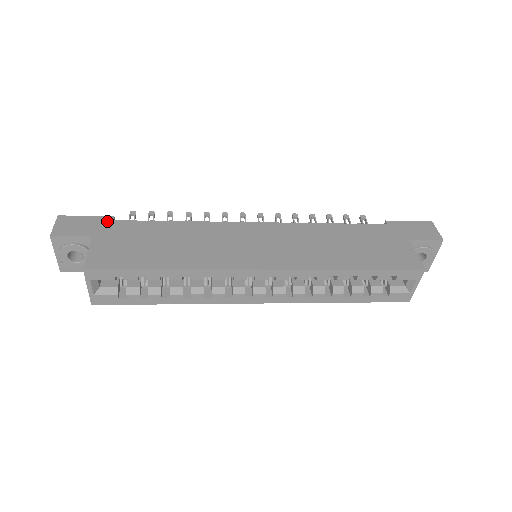
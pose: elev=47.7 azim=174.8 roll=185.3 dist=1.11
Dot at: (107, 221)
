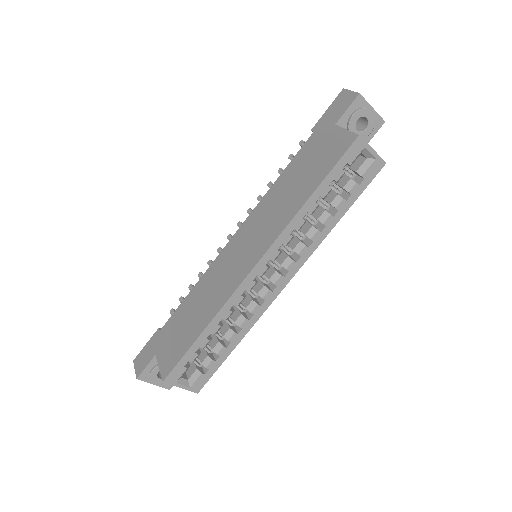
Dot at: (157, 335)
